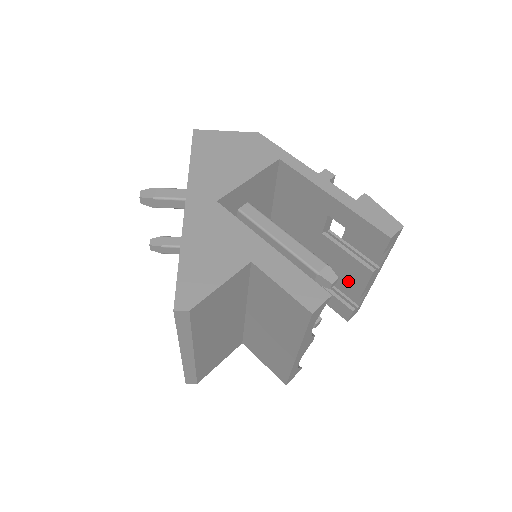
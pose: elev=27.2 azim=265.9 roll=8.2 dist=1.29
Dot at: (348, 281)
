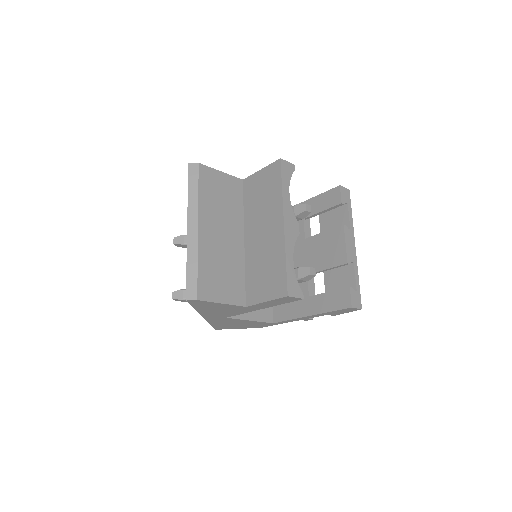
Dot at: (334, 258)
